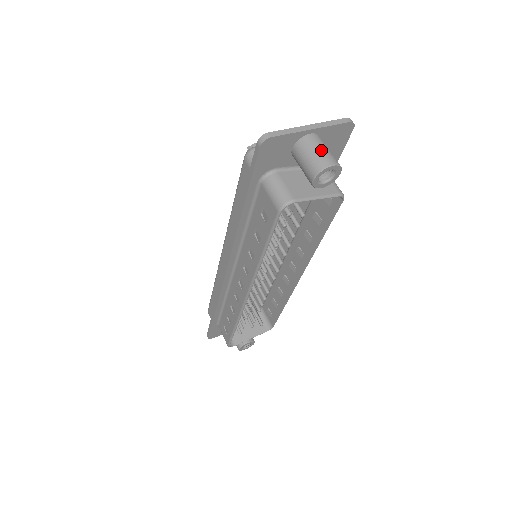
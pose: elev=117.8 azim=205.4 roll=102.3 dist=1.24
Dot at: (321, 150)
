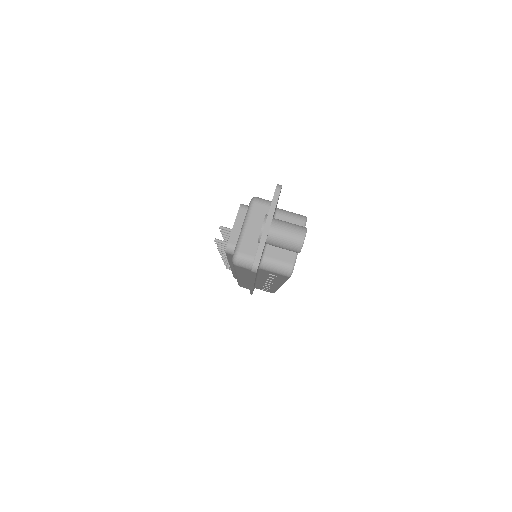
Dot at: (288, 234)
